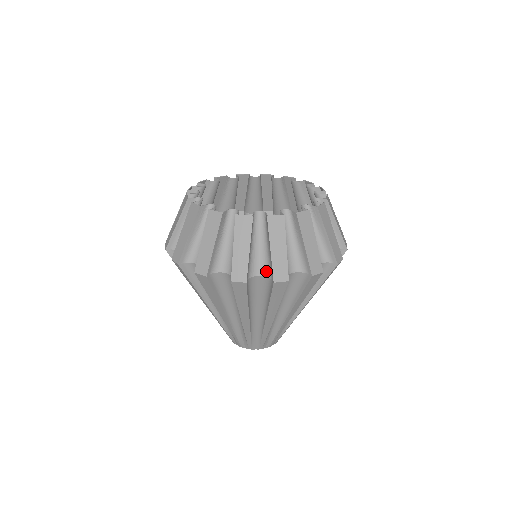
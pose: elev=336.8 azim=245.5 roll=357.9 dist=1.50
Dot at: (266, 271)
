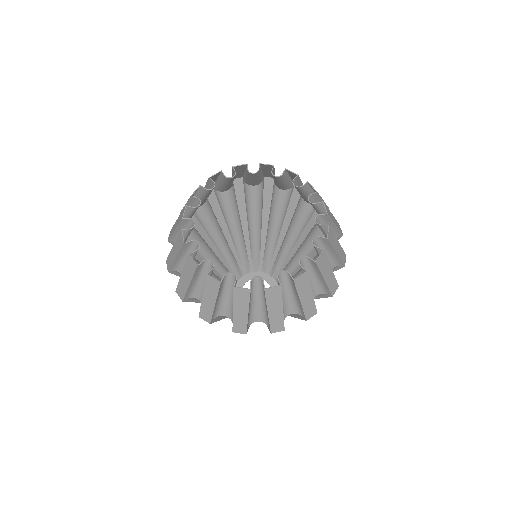
Dot at: (231, 317)
